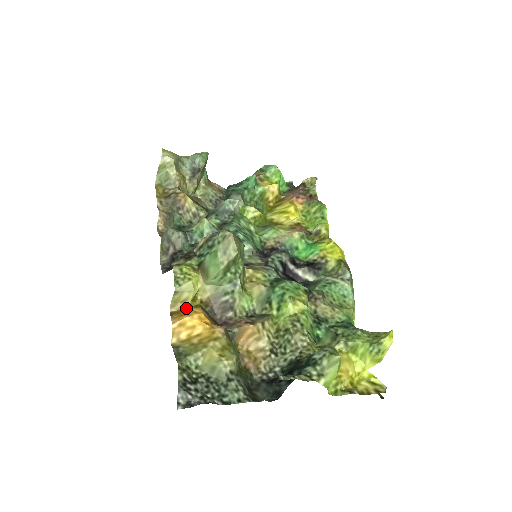
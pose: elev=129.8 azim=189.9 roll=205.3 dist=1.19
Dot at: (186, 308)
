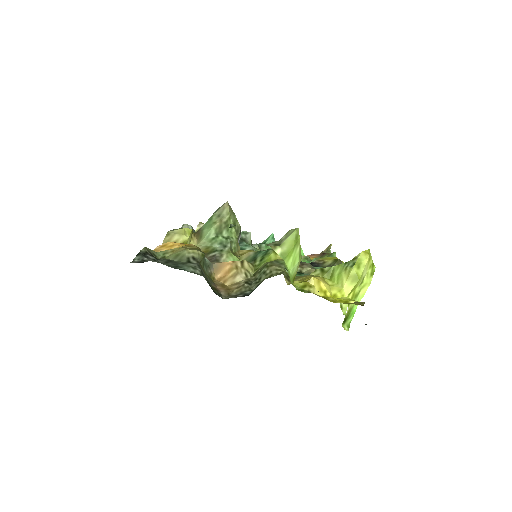
Dot at: occluded
